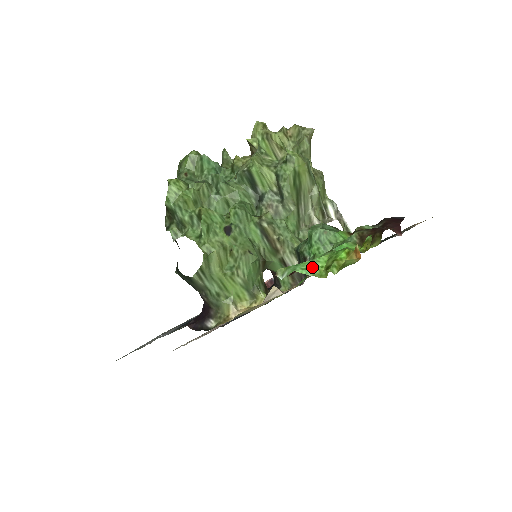
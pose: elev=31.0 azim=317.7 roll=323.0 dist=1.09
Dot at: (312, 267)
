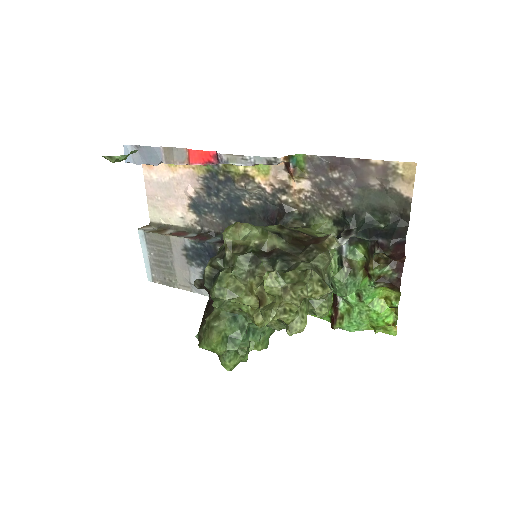
Dot at: (362, 328)
